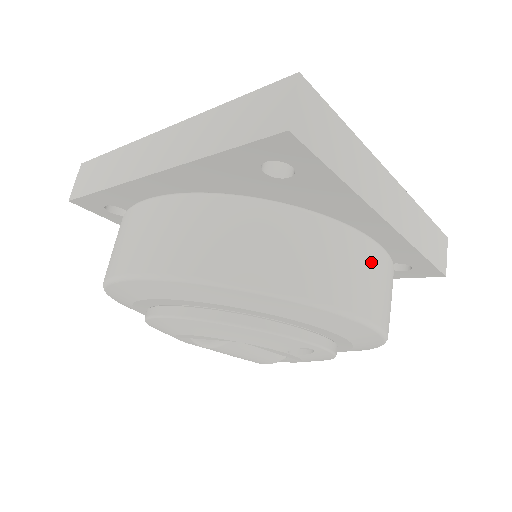
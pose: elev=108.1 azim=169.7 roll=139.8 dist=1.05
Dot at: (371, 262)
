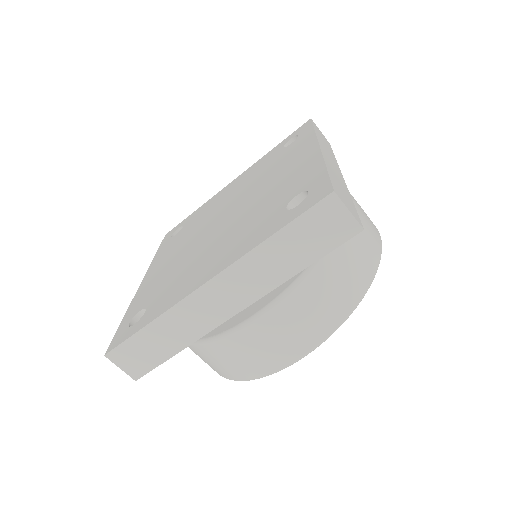
Dot at: (358, 207)
